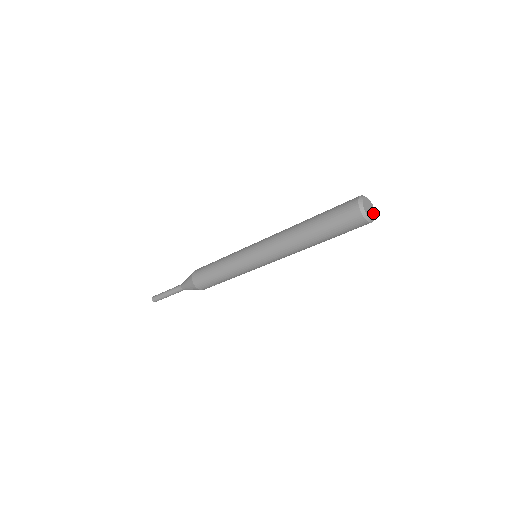
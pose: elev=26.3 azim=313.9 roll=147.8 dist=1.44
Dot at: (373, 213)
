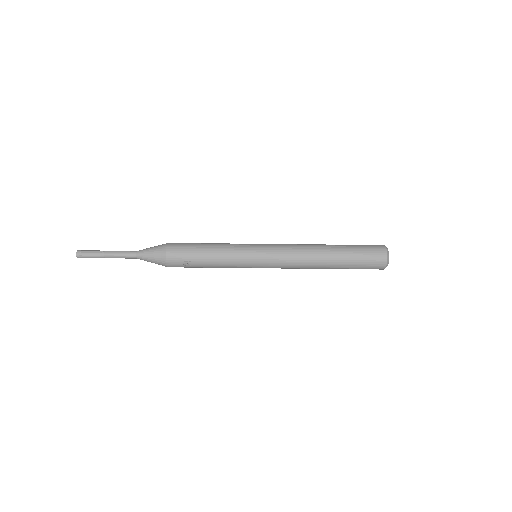
Dot at: occluded
